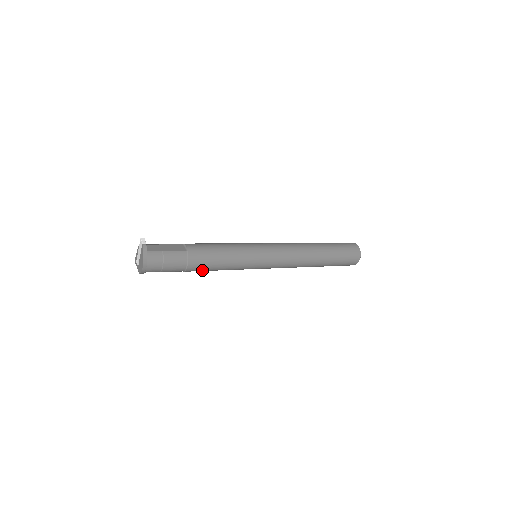
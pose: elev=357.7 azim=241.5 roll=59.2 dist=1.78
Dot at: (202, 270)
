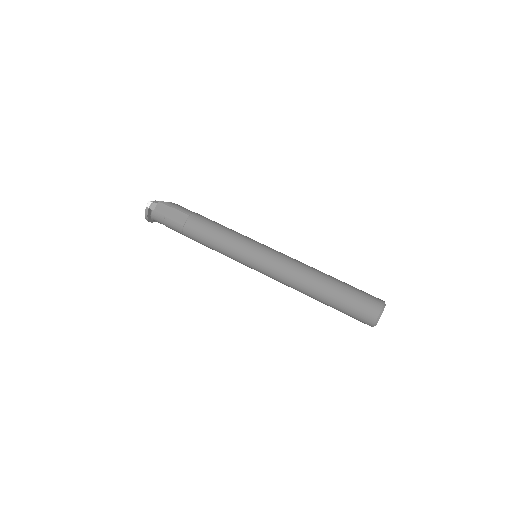
Dot at: occluded
